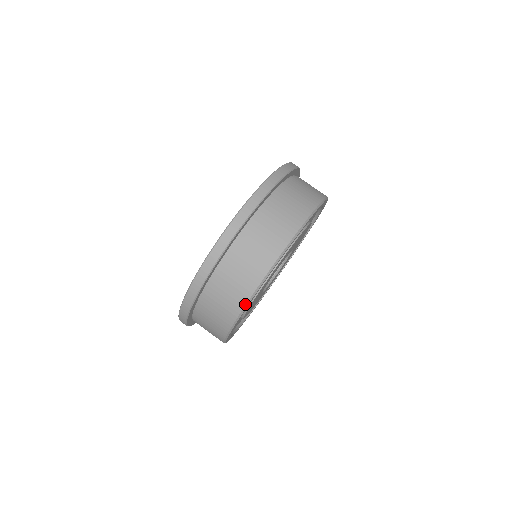
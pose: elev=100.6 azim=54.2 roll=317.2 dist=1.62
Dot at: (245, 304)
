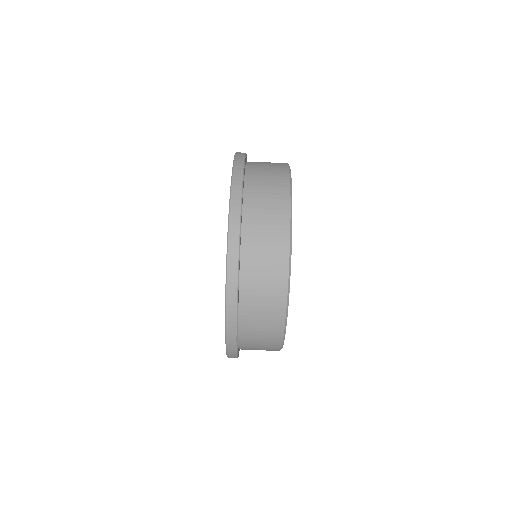
Dot at: (286, 299)
